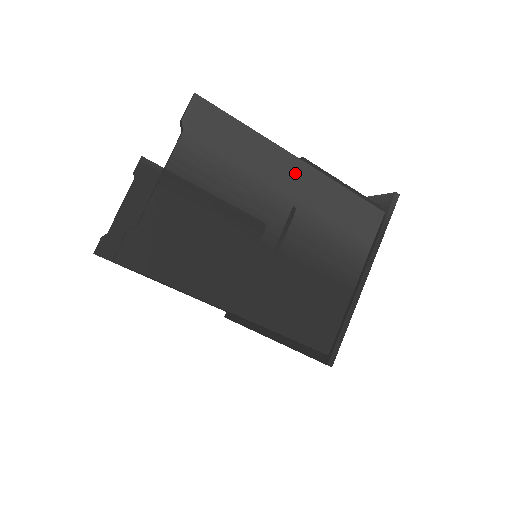
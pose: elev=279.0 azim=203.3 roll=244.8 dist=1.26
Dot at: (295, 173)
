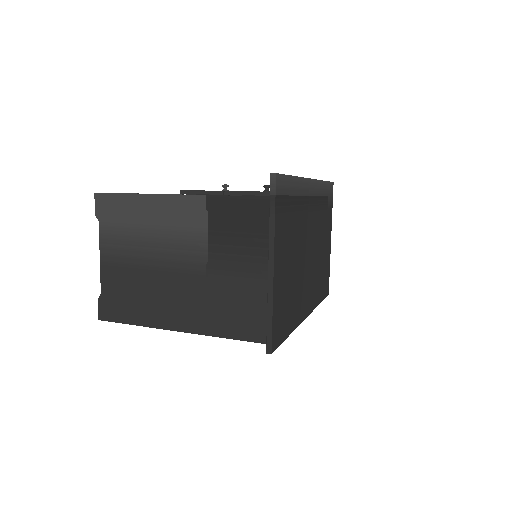
Dot at: (178, 207)
